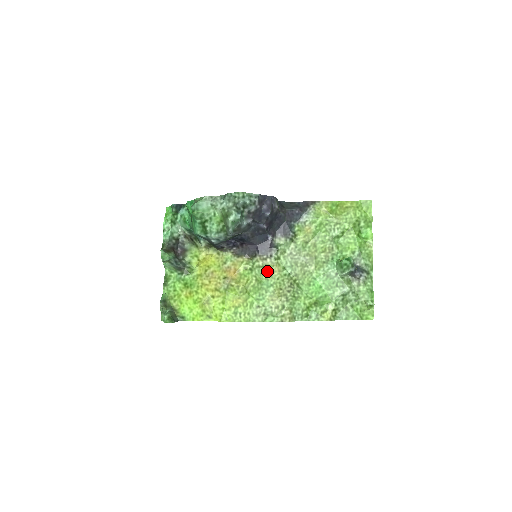
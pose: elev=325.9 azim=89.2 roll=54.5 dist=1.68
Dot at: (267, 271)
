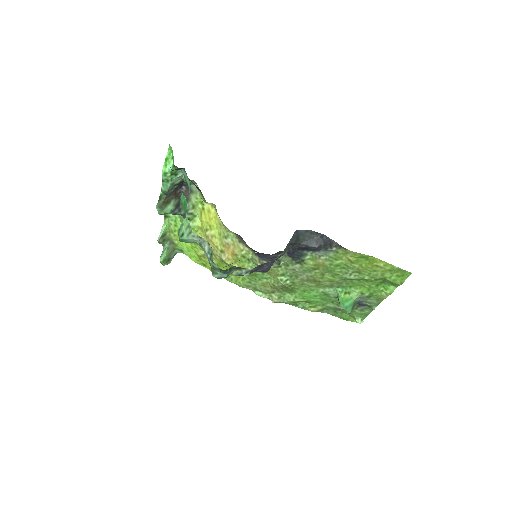
Dot at: occluded
